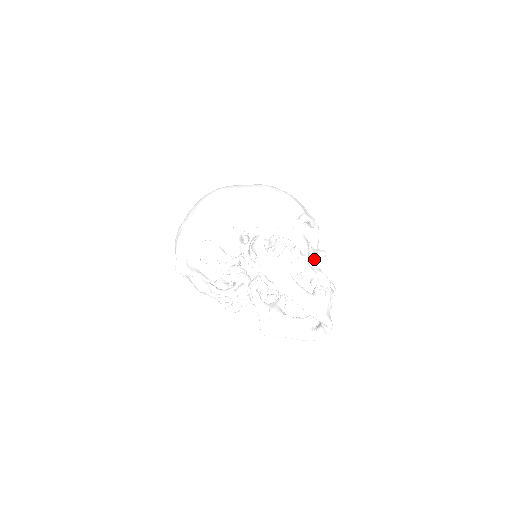
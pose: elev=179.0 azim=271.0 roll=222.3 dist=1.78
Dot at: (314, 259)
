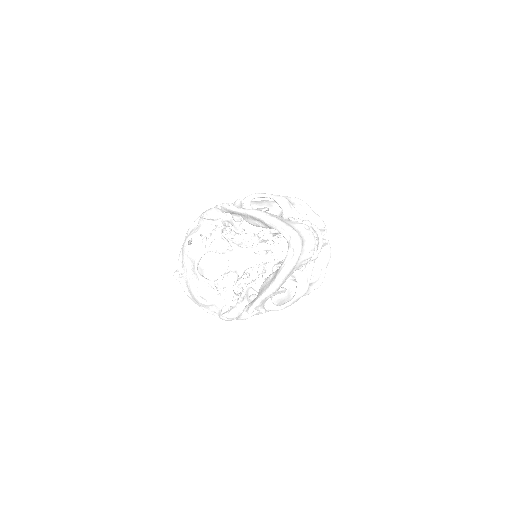
Dot at: occluded
